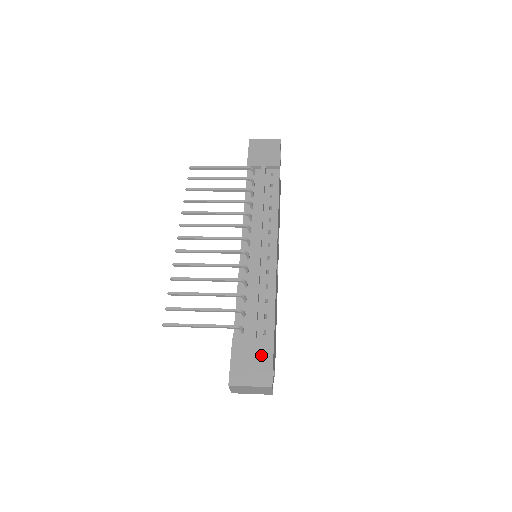
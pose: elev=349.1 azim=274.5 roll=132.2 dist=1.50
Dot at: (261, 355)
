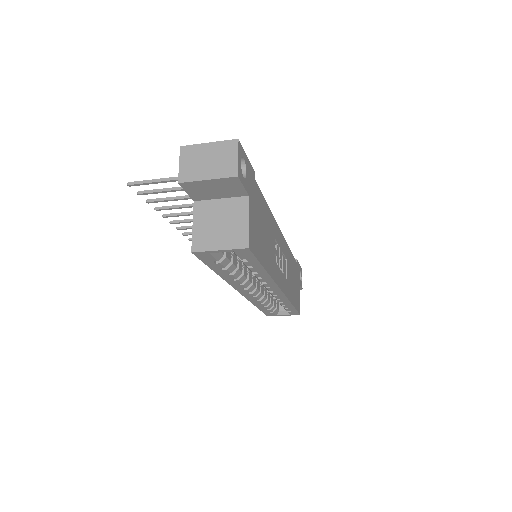
Dot at: occluded
